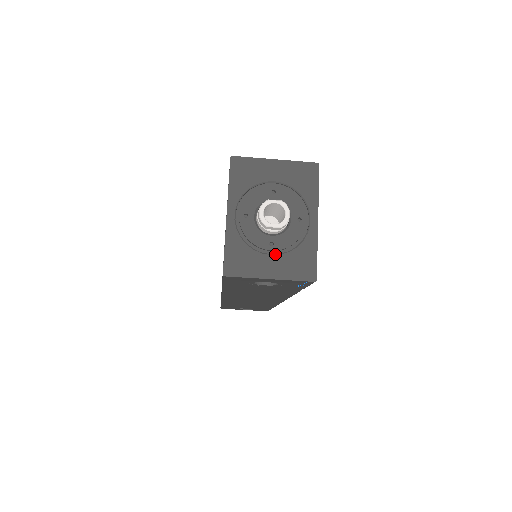
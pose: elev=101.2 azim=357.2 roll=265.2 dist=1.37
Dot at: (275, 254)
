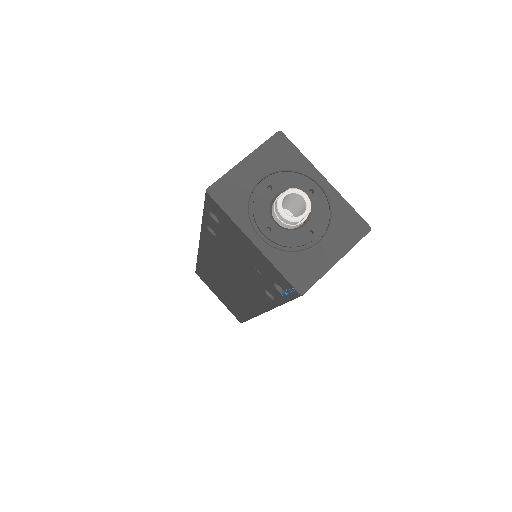
Dot at: (321, 238)
